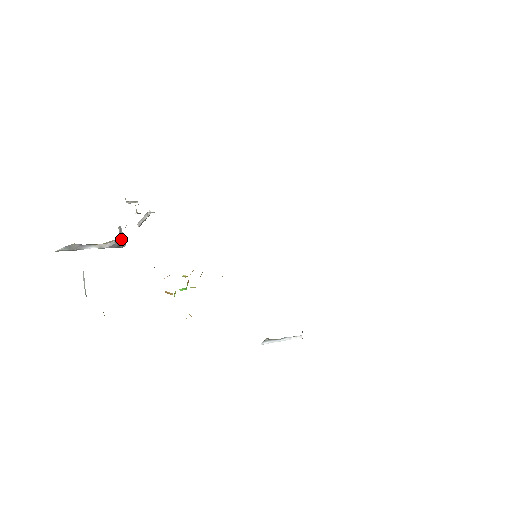
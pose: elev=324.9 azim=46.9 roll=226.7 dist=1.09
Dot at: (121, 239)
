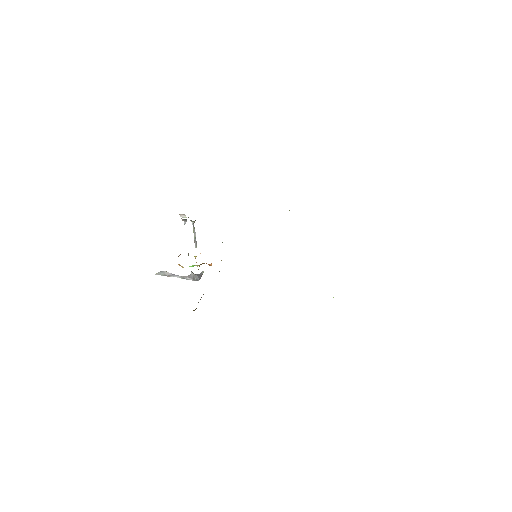
Dot at: (198, 275)
